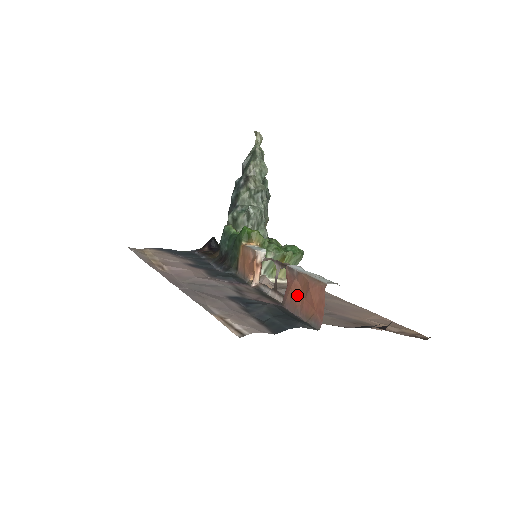
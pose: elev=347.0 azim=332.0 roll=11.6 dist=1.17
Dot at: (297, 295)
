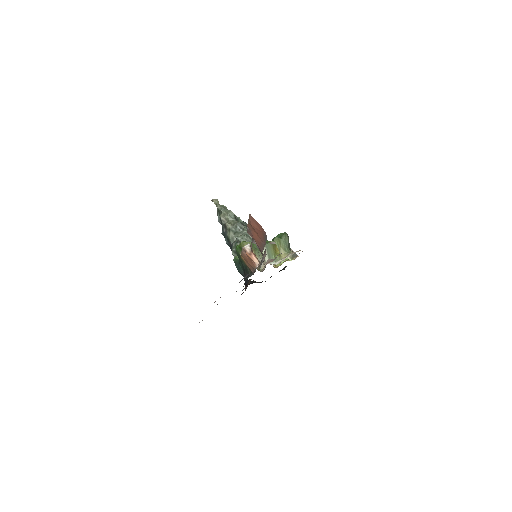
Dot at: (257, 237)
